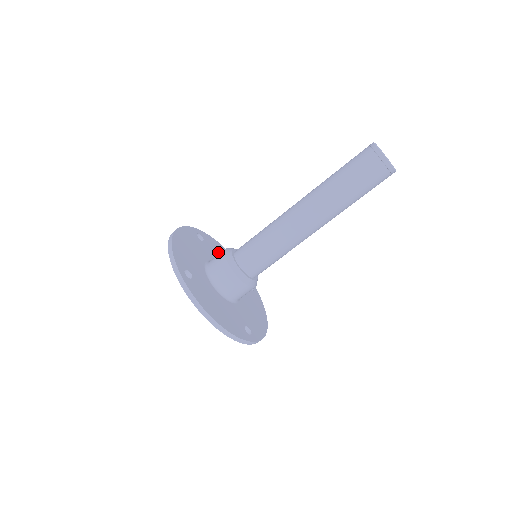
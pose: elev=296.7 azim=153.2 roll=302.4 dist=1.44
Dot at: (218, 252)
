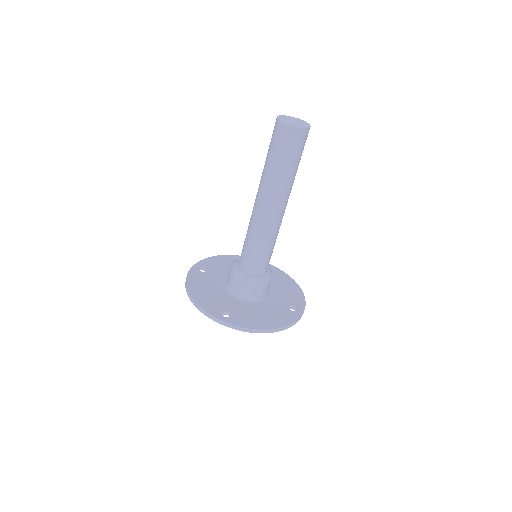
Dot at: (222, 266)
